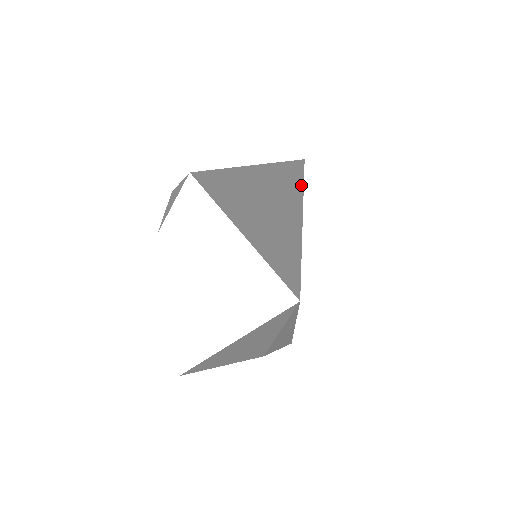
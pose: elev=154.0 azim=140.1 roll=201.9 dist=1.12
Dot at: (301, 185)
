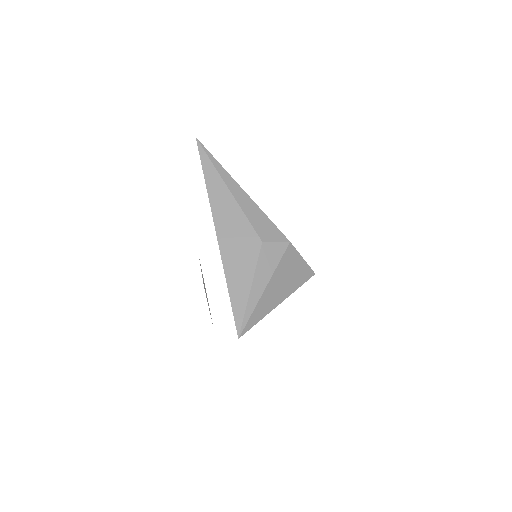
Dot at: occluded
